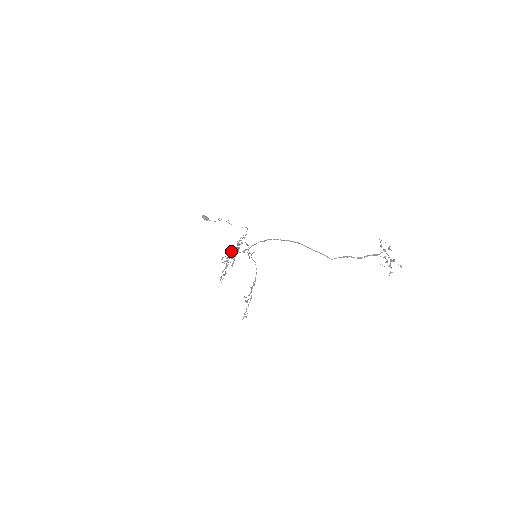
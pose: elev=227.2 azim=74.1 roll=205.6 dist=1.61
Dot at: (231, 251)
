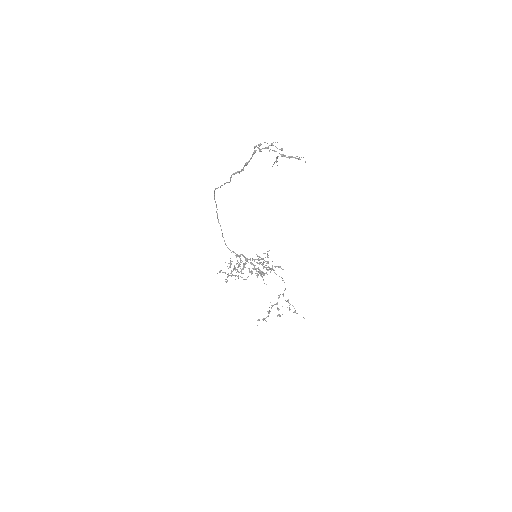
Dot at: occluded
